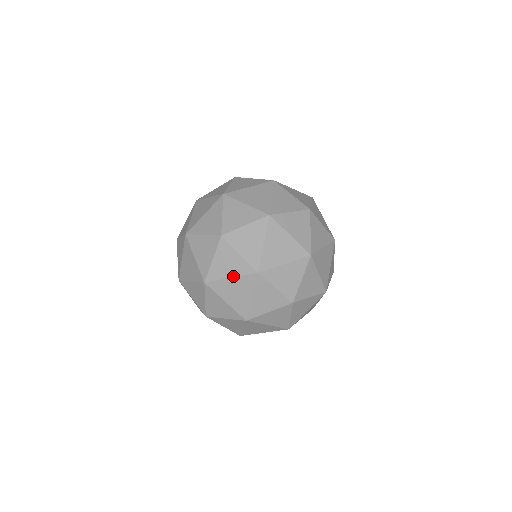
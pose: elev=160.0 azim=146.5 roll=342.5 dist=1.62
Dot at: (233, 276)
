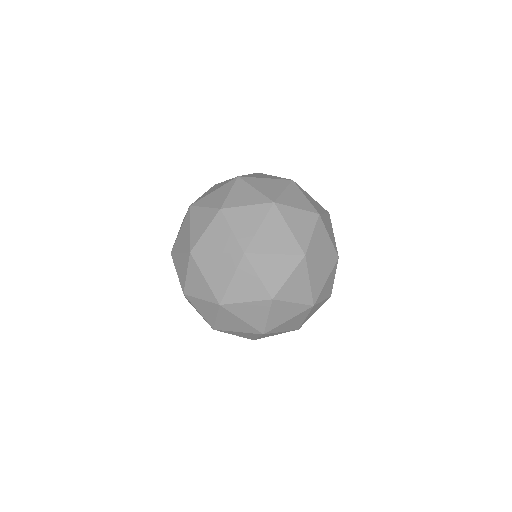
Dot at: (181, 227)
